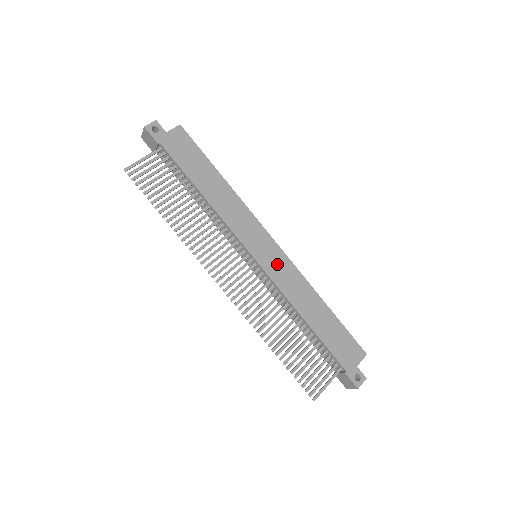
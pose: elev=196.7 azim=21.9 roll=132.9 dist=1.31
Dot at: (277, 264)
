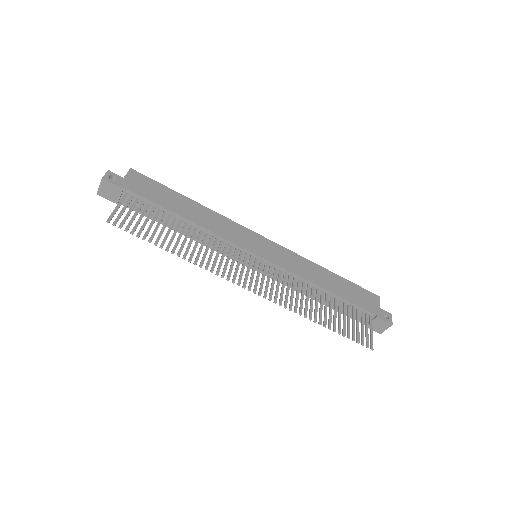
Dot at: (277, 254)
